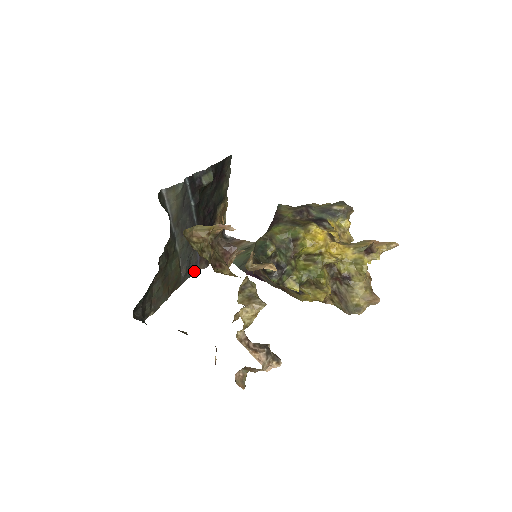
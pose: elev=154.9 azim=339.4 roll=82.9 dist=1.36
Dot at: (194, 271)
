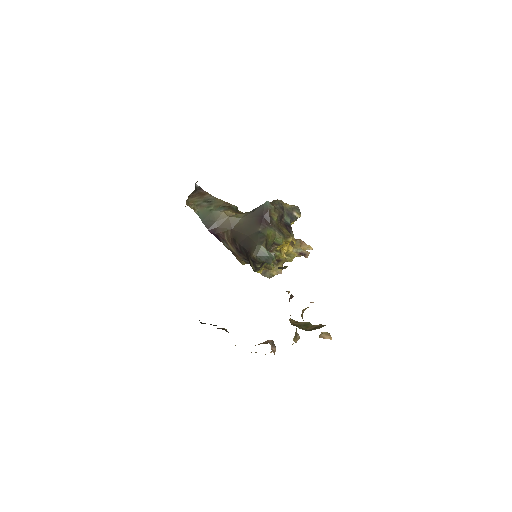
Dot at: occluded
